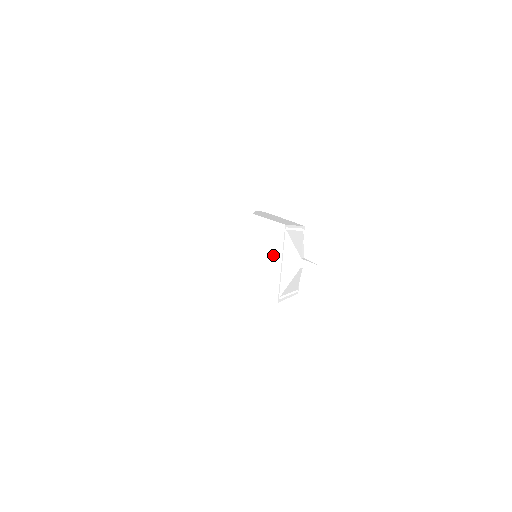
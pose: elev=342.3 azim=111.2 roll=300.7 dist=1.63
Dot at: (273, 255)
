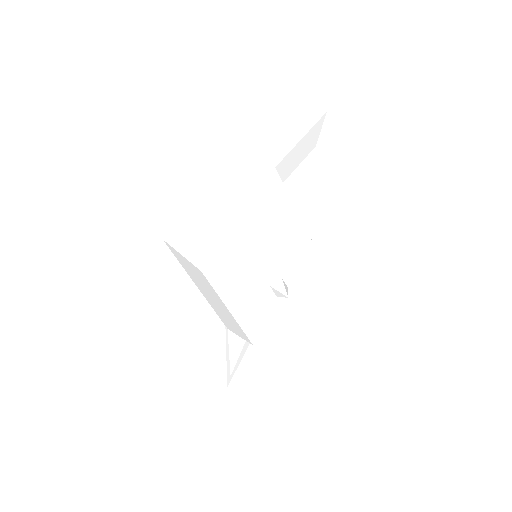
Dot at: (253, 227)
